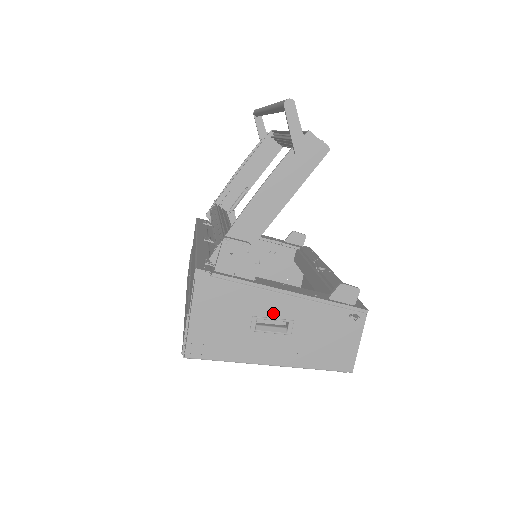
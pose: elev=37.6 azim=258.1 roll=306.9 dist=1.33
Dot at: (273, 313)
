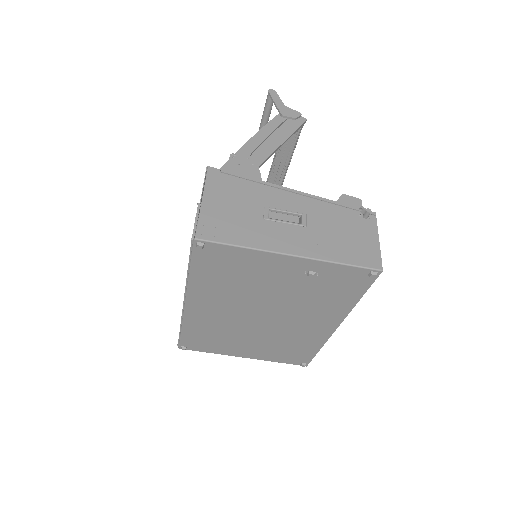
Dot at: (284, 206)
